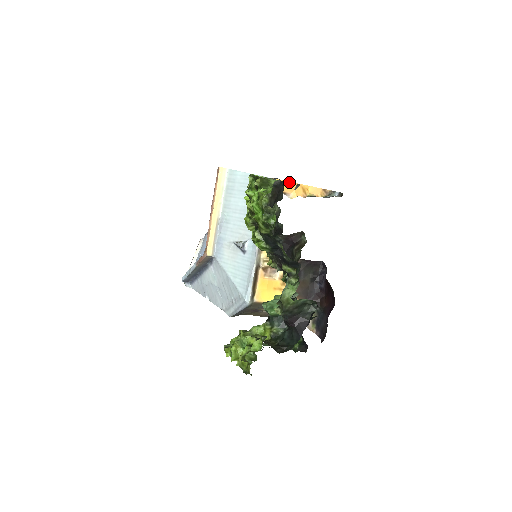
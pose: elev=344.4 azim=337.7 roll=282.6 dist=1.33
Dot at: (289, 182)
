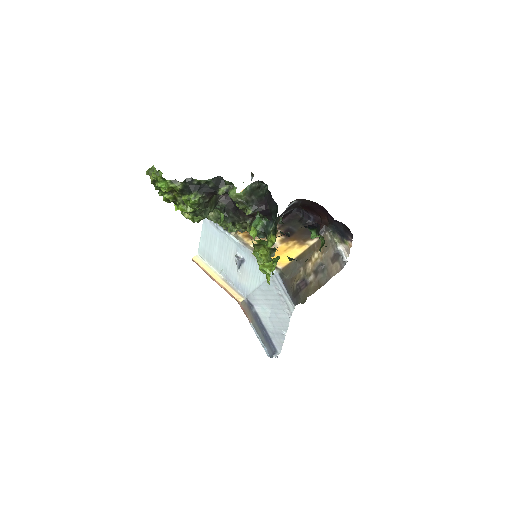
Dot at: occluded
